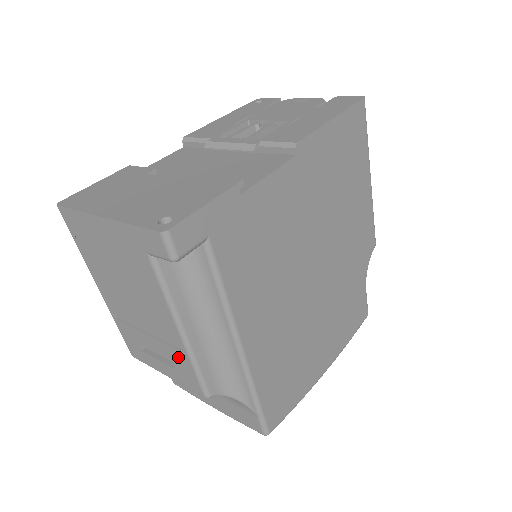
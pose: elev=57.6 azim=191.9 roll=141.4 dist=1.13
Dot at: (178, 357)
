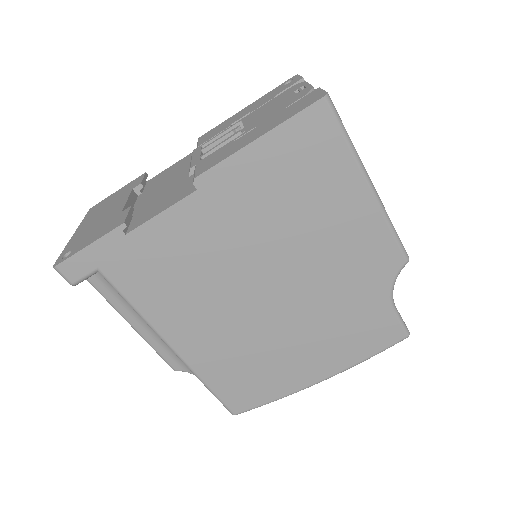
Dot at: occluded
